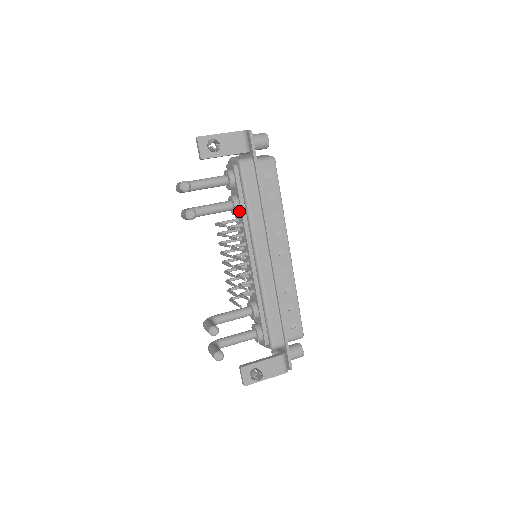
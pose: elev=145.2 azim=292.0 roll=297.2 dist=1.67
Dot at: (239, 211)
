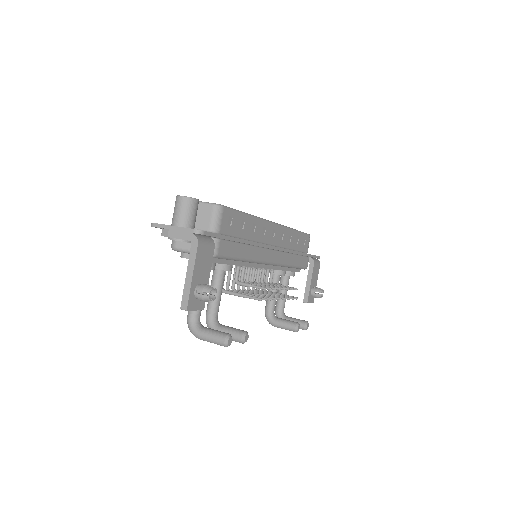
Dot at: occluded
